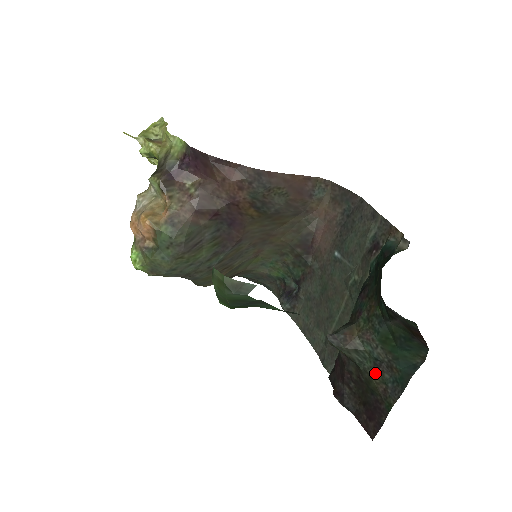
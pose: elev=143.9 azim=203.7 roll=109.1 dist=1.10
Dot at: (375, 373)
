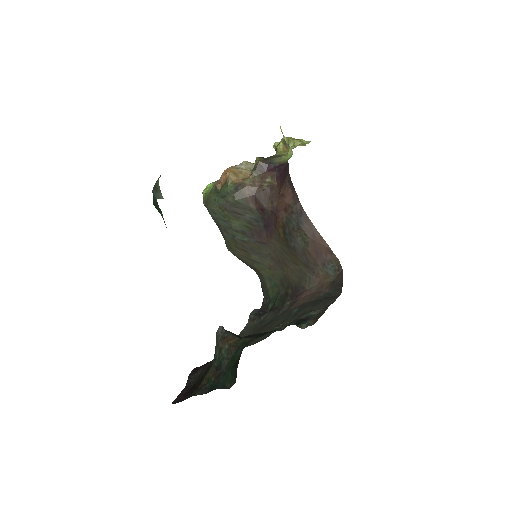
Dot at: (212, 371)
